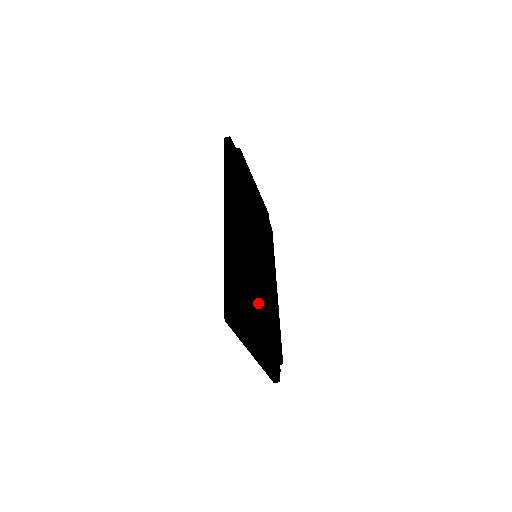
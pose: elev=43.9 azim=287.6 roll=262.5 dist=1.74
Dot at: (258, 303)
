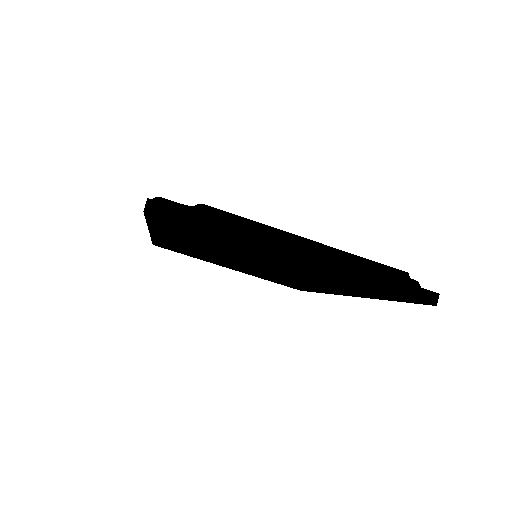
Dot at: occluded
